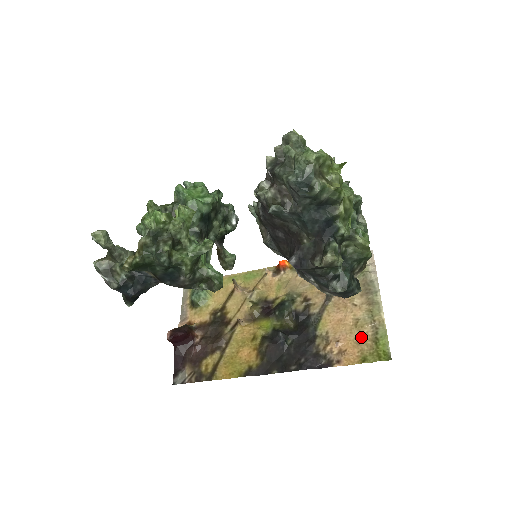
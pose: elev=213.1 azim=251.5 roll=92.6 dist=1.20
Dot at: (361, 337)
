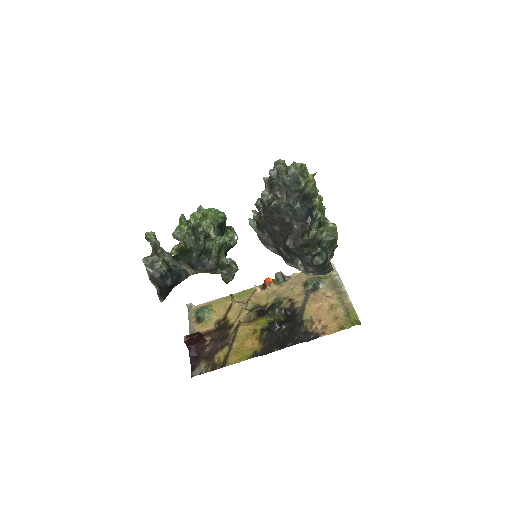
Dot at: (337, 315)
